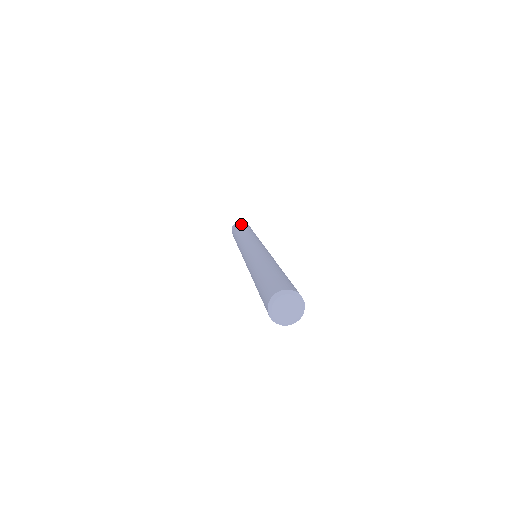
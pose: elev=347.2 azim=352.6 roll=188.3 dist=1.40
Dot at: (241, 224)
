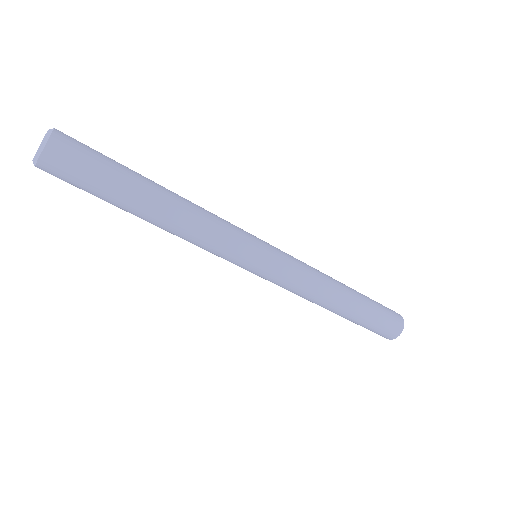
Dot at: occluded
